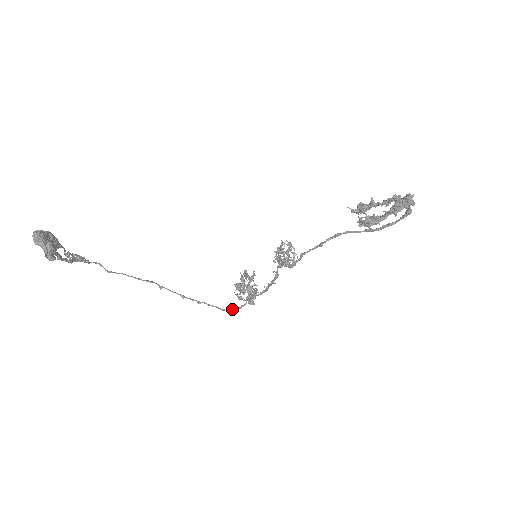
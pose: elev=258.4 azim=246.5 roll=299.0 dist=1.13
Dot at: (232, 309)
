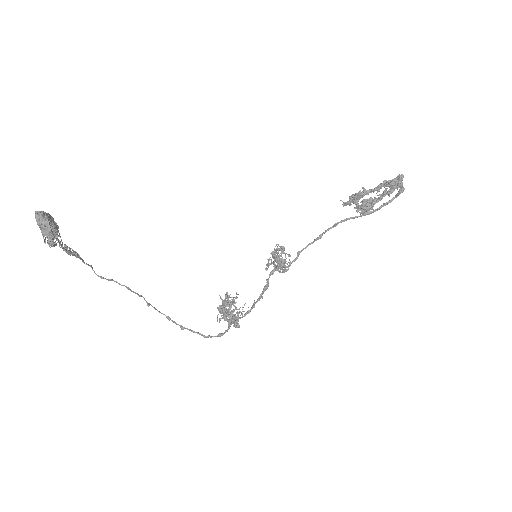
Dot at: occluded
